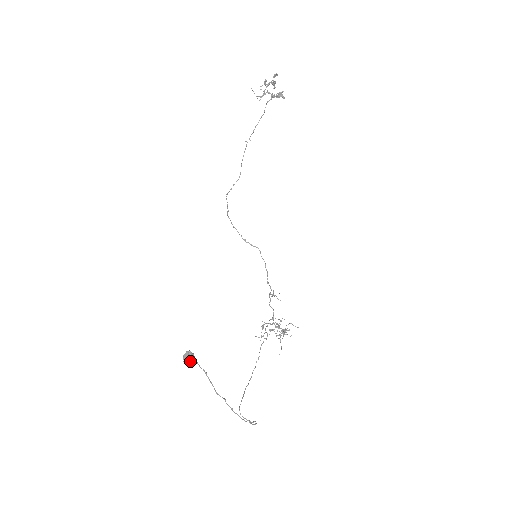
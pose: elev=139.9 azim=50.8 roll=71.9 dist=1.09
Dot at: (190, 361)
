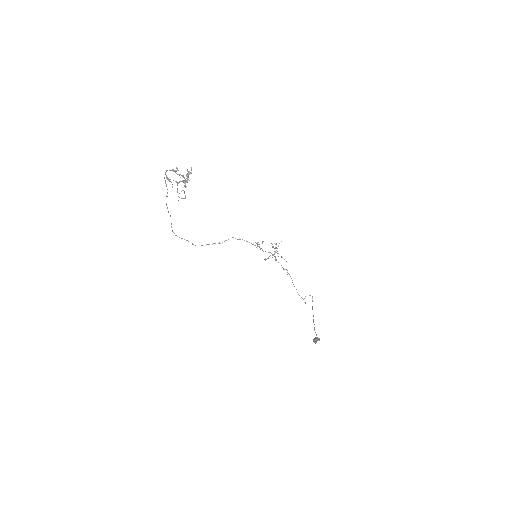
Dot at: occluded
